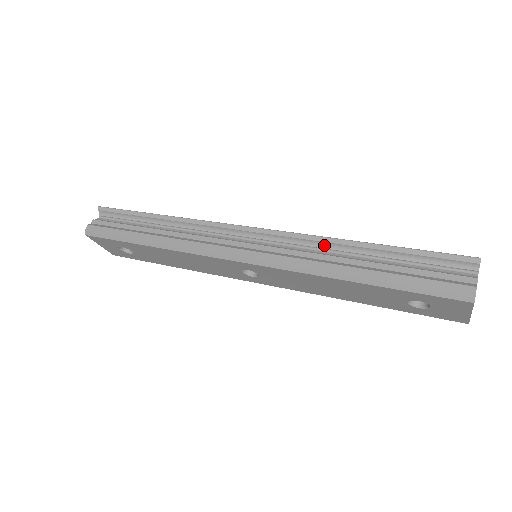
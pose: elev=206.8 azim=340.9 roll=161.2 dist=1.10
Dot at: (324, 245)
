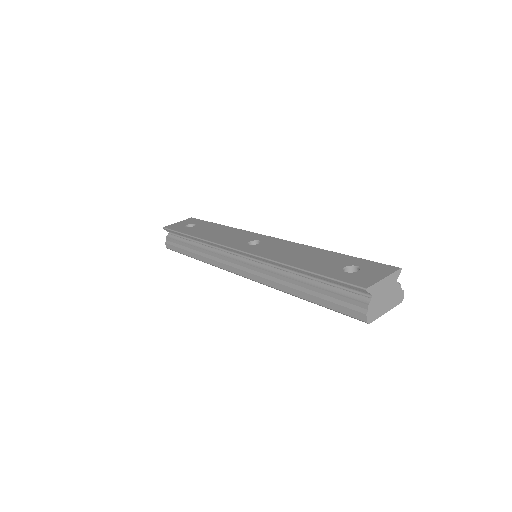
Dot at: (279, 265)
